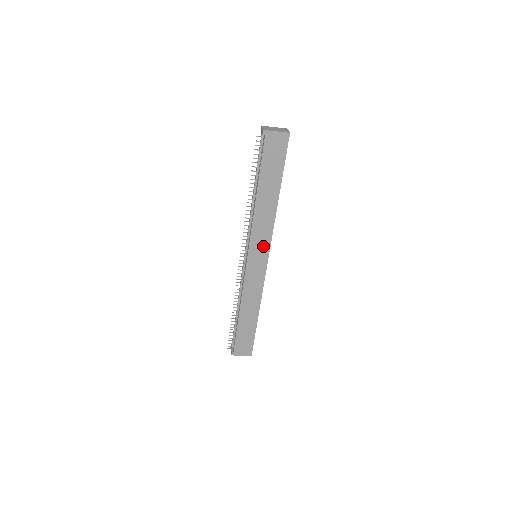
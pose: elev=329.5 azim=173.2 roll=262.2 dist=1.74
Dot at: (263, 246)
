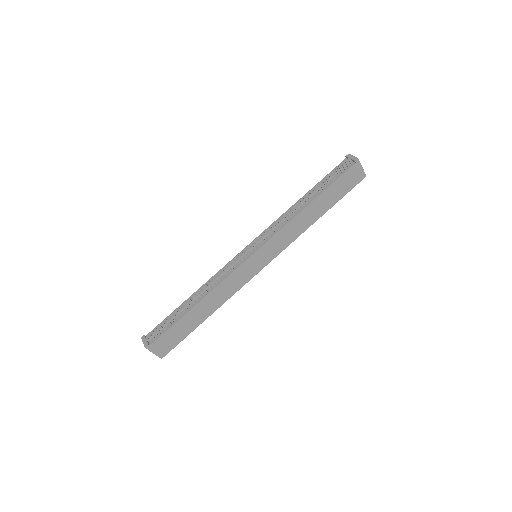
Dot at: (274, 251)
